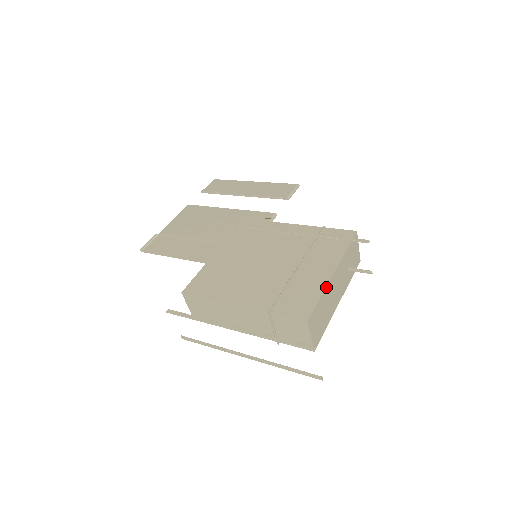
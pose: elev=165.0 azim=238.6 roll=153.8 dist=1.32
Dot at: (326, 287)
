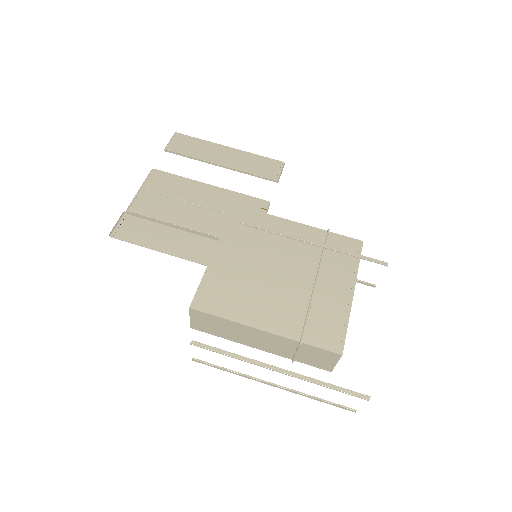
Dot at: occluded
